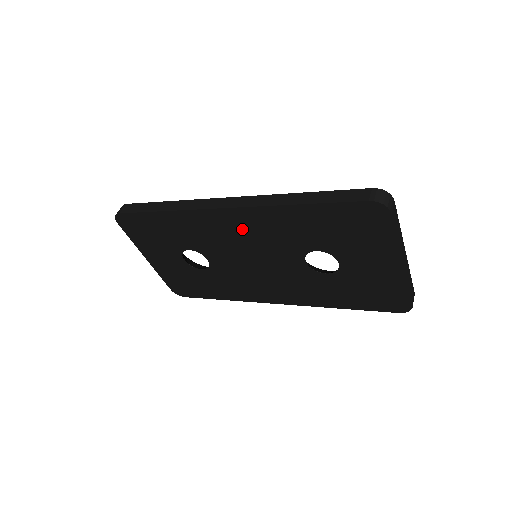
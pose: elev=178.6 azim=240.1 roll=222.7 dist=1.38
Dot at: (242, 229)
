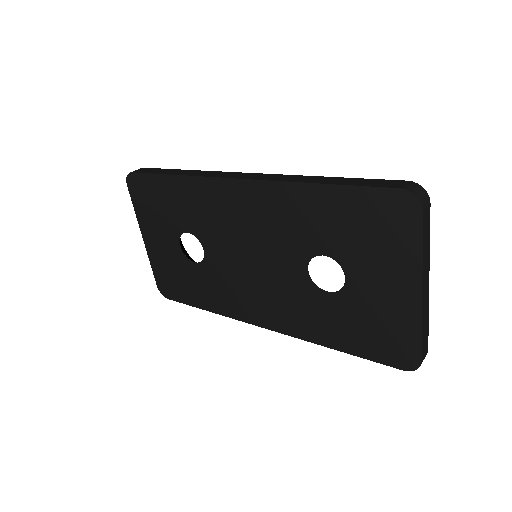
Dot at: (249, 211)
